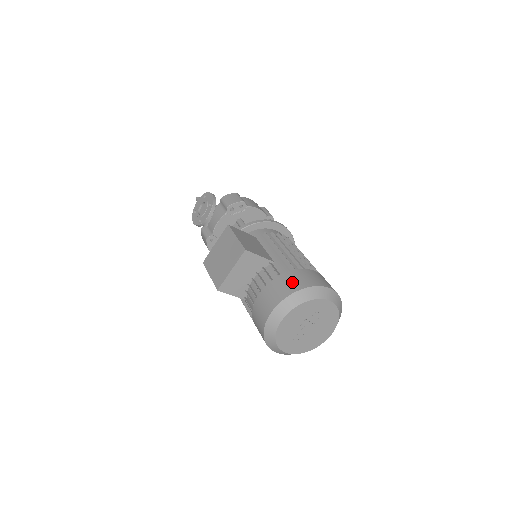
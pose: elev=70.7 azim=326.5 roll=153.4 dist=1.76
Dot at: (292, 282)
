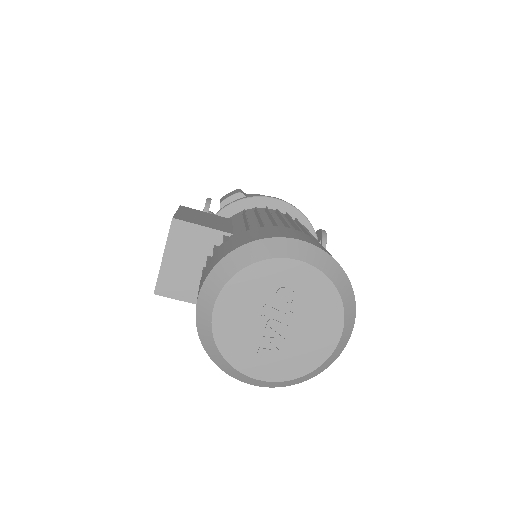
Dot at: (232, 244)
